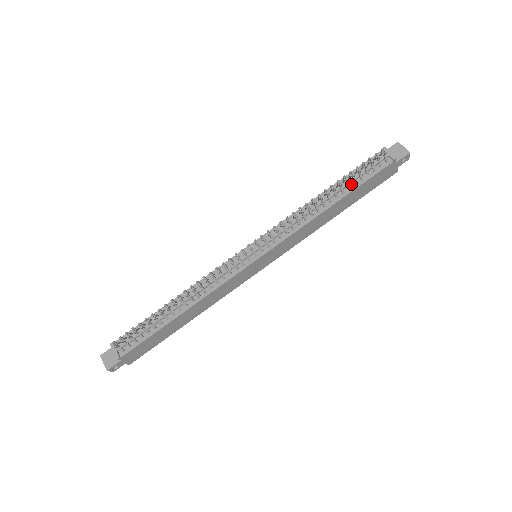
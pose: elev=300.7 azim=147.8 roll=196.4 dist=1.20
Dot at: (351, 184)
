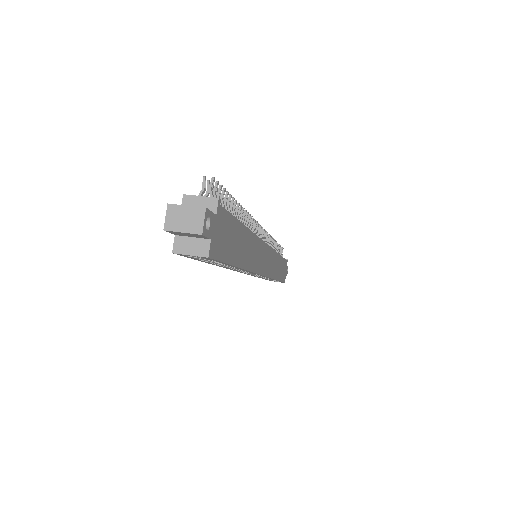
Dot at: occluded
